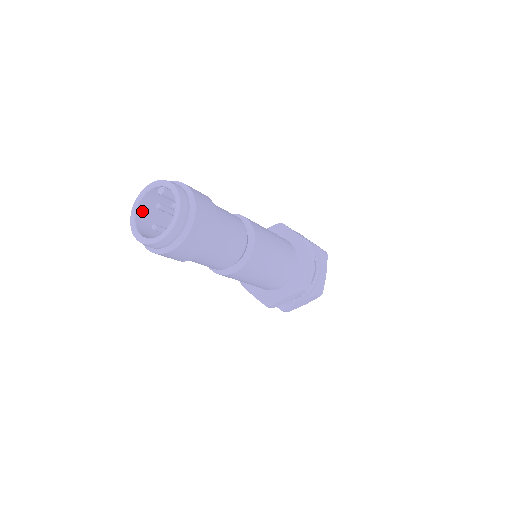
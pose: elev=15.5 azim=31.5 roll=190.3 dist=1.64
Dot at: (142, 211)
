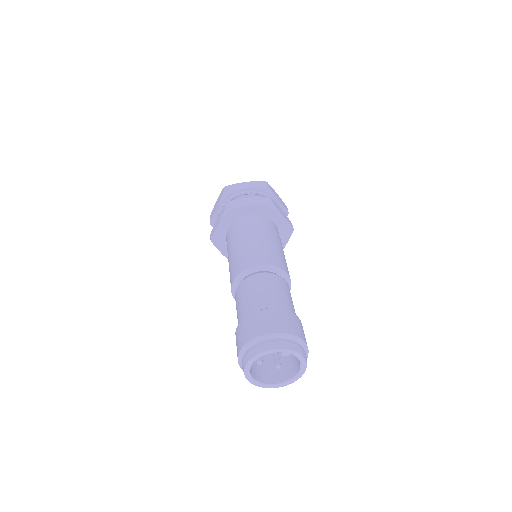
Dot at: occluded
